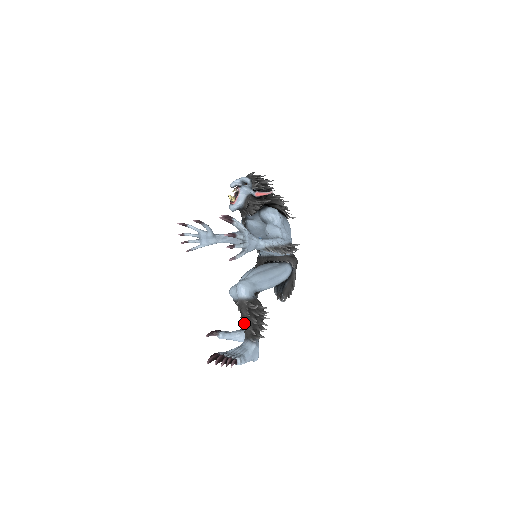
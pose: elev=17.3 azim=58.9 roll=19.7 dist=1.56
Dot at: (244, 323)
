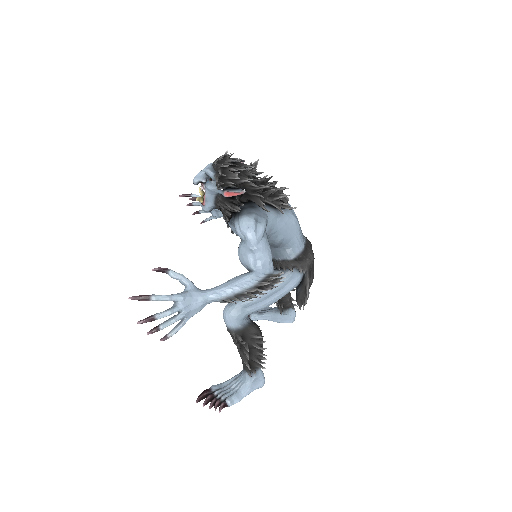
Dot at: (239, 352)
